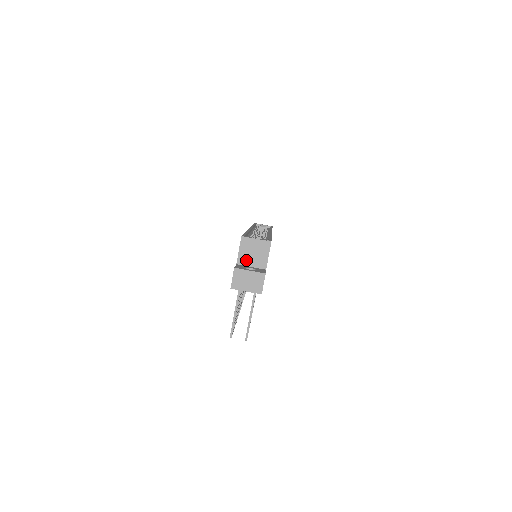
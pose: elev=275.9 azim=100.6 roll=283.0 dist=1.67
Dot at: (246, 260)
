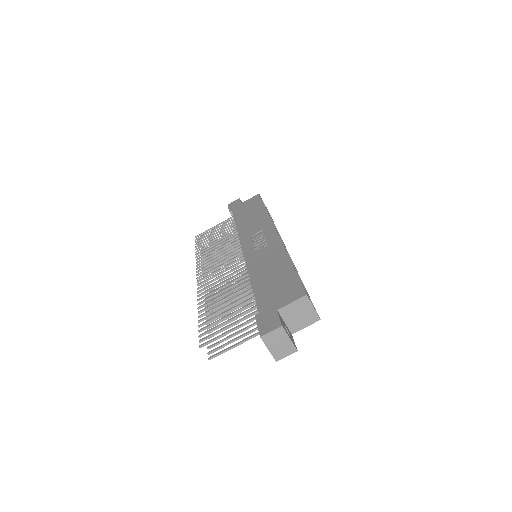
Dot at: (287, 314)
